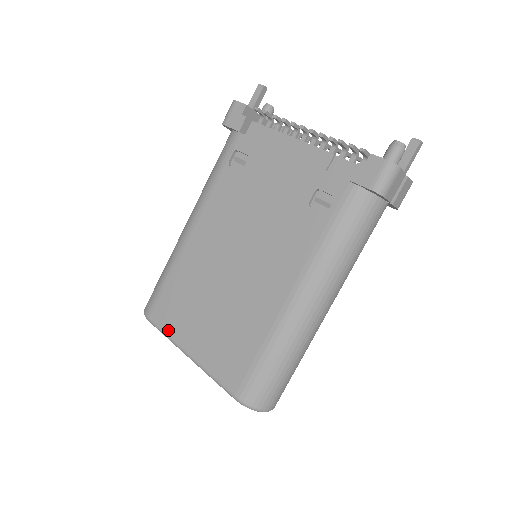
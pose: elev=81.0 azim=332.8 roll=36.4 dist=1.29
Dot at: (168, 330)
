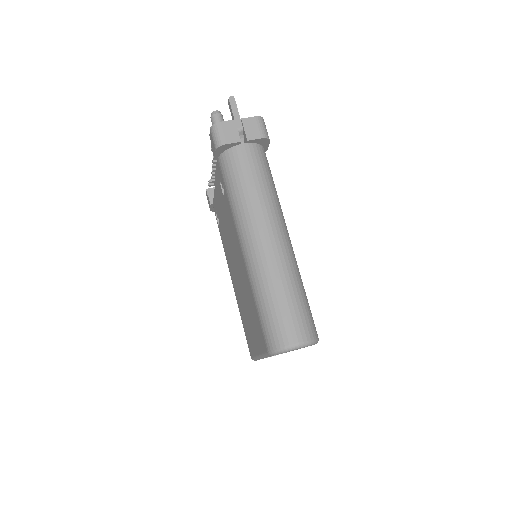
Dot at: (253, 353)
